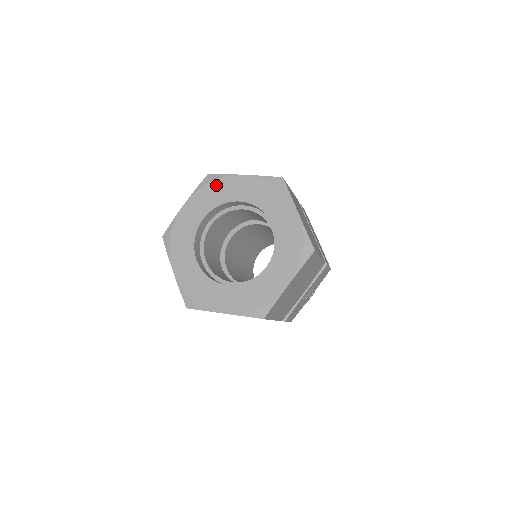
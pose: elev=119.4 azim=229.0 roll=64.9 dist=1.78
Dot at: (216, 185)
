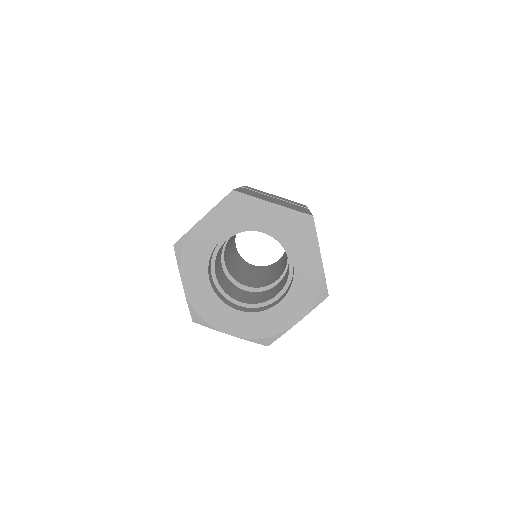
Dot at: (190, 246)
